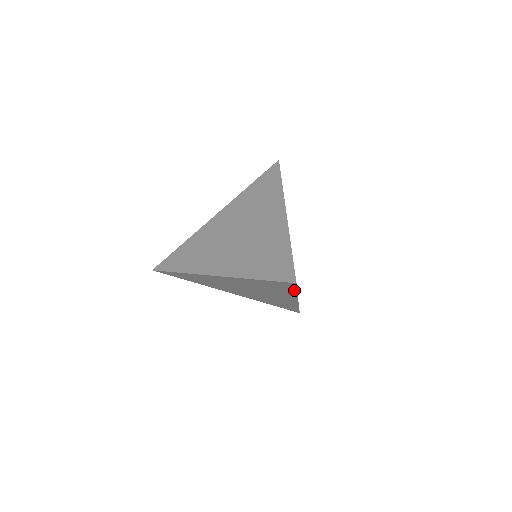
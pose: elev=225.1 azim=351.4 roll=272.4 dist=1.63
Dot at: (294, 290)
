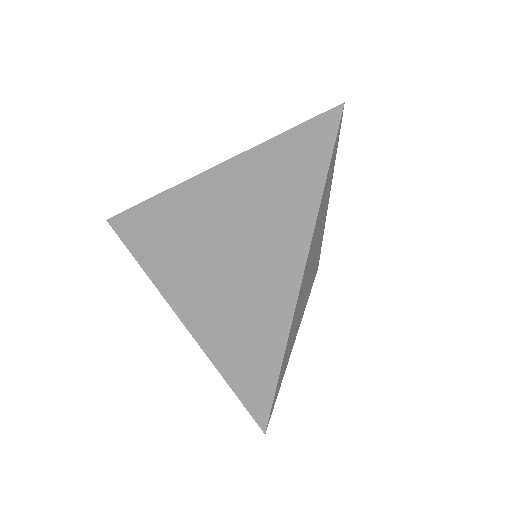
Dot at: occluded
